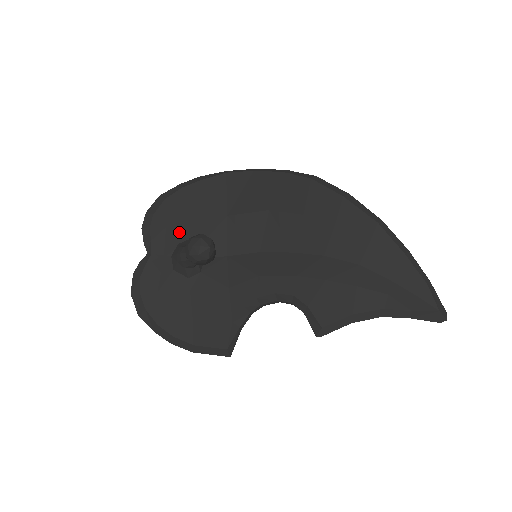
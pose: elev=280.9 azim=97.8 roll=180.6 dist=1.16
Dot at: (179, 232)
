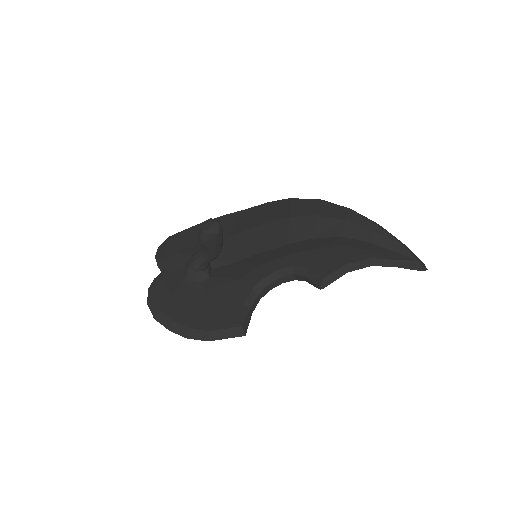
Dot at: (188, 254)
